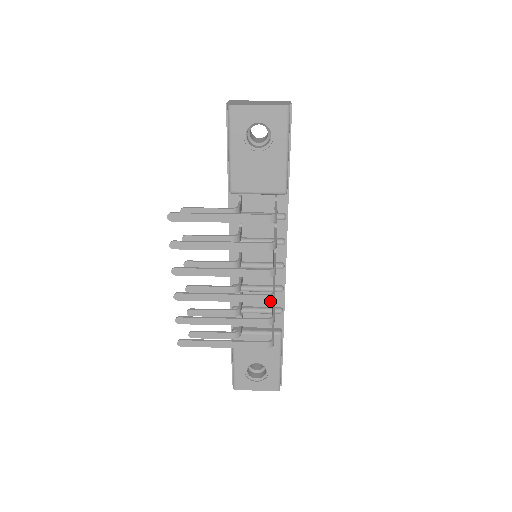
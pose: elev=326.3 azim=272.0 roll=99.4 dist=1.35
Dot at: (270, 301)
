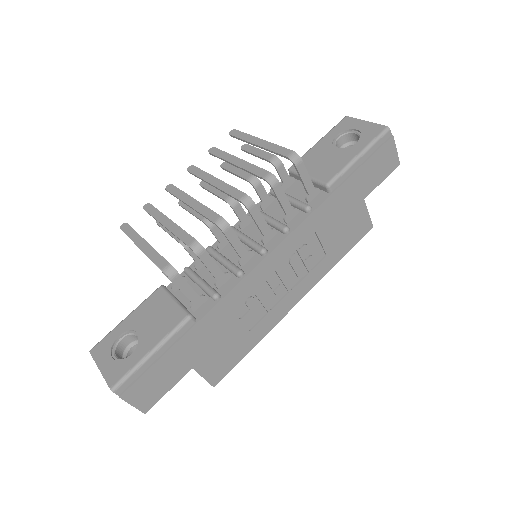
Dot at: (217, 224)
